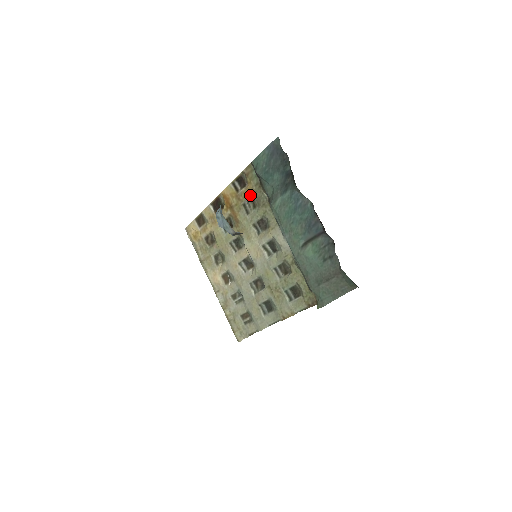
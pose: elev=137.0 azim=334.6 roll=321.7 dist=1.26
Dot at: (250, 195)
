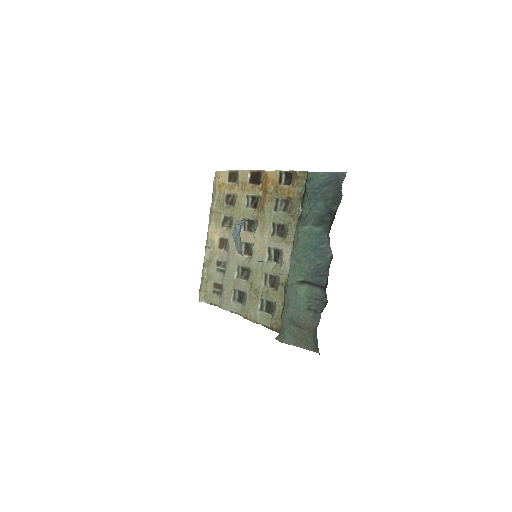
Dot at: (288, 197)
